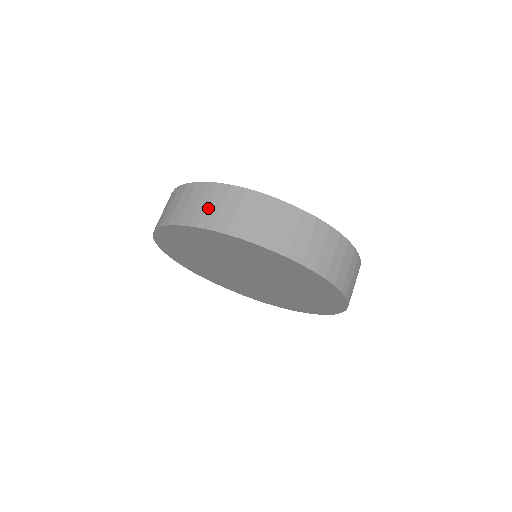
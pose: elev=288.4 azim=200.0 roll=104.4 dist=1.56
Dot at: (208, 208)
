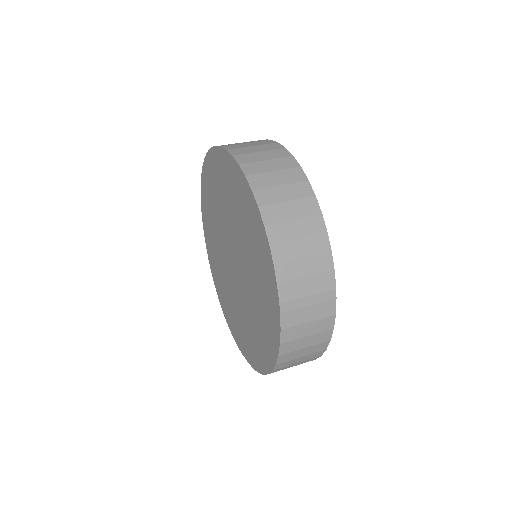
Dot at: occluded
